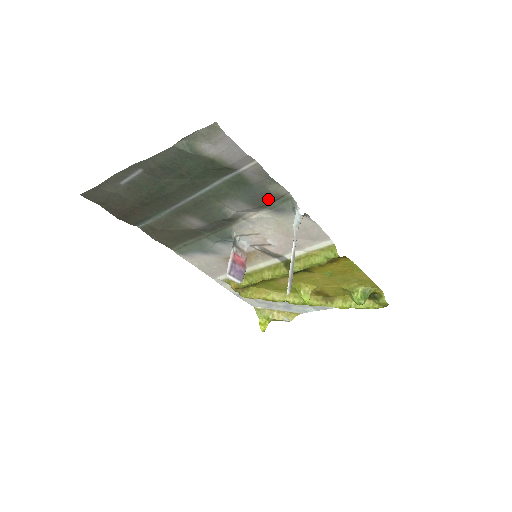
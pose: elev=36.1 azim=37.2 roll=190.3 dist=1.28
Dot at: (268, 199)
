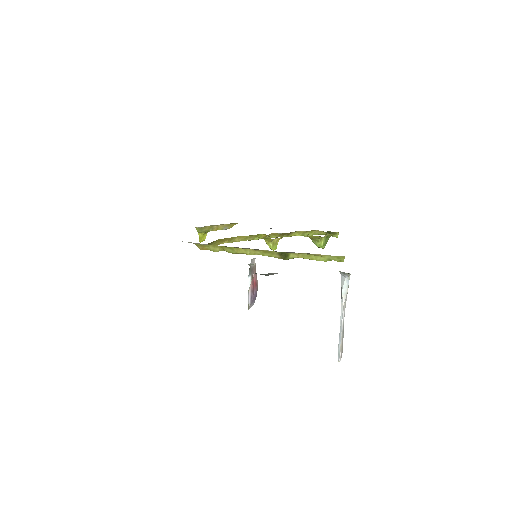
Dot at: occluded
